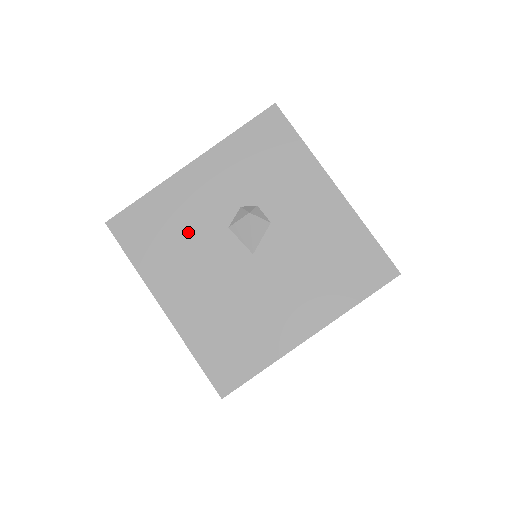
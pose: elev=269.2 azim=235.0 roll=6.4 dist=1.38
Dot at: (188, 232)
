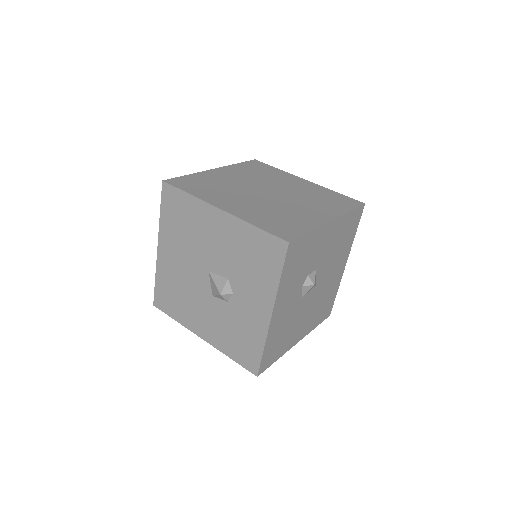
Dot at: (290, 323)
